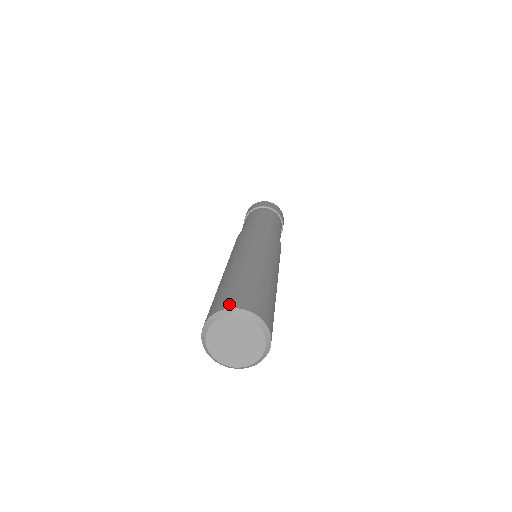
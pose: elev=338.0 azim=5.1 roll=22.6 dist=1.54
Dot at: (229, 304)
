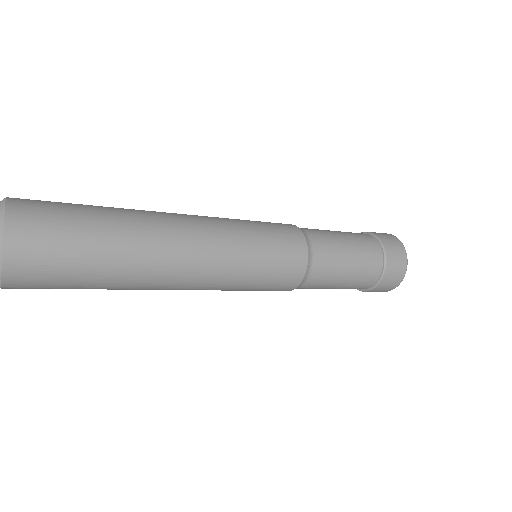
Dot at: (19, 199)
